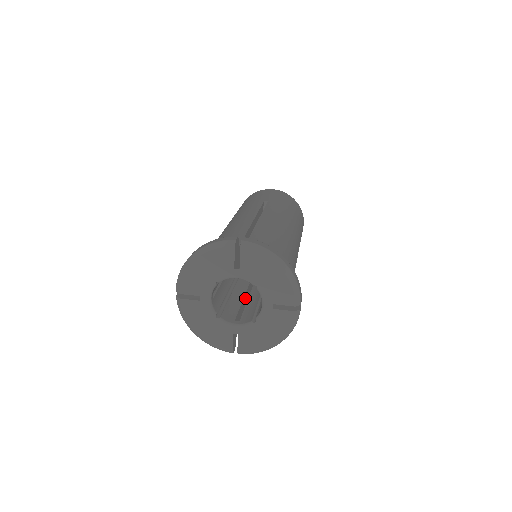
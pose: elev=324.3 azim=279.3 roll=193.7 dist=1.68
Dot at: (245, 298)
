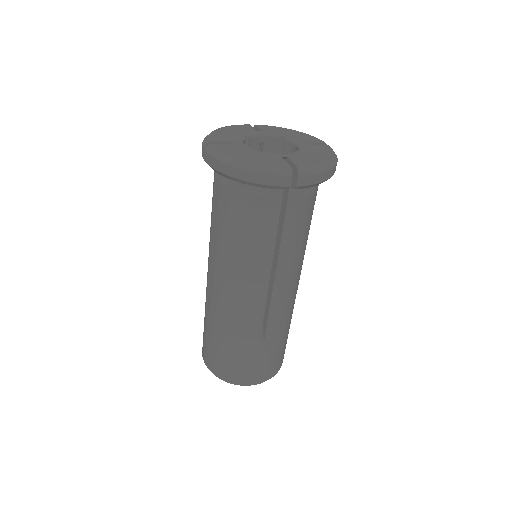
Dot at: occluded
